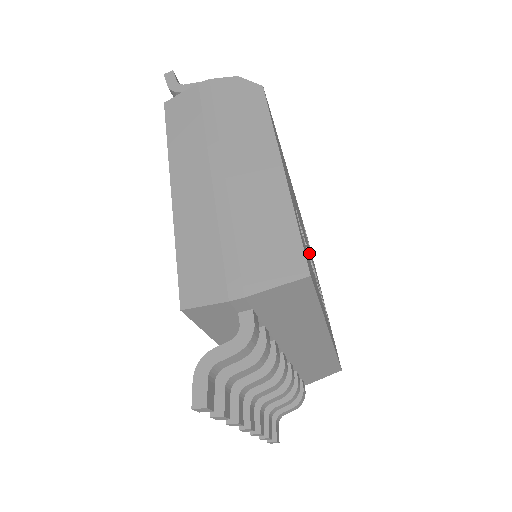
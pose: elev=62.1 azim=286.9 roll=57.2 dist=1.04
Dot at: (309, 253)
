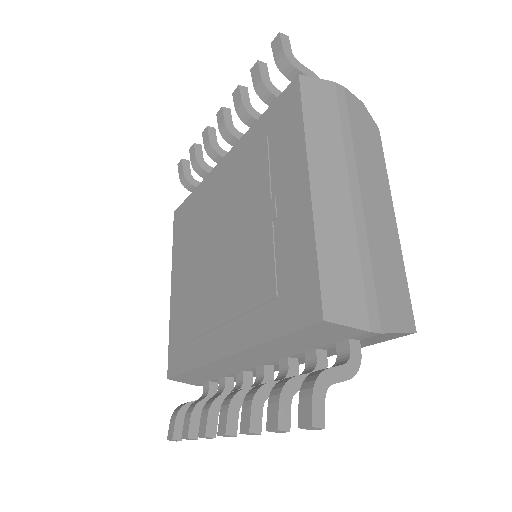
Dot at: occluded
